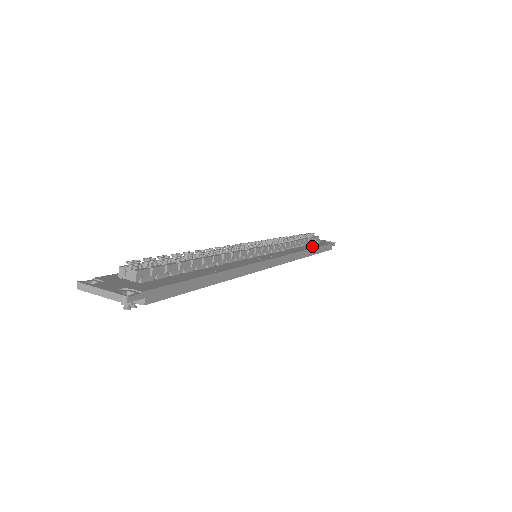
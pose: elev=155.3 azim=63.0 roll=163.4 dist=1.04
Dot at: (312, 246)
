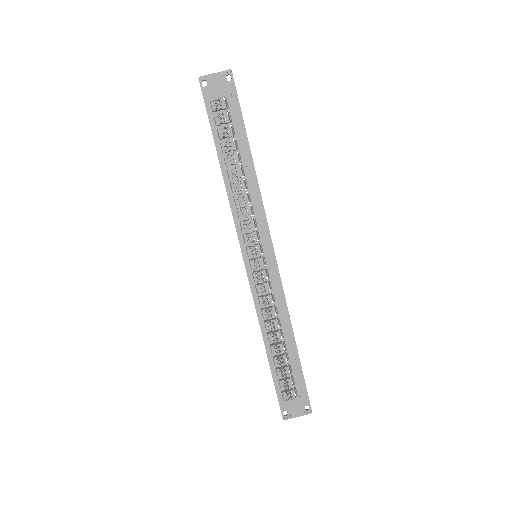
Dot at: (245, 149)
